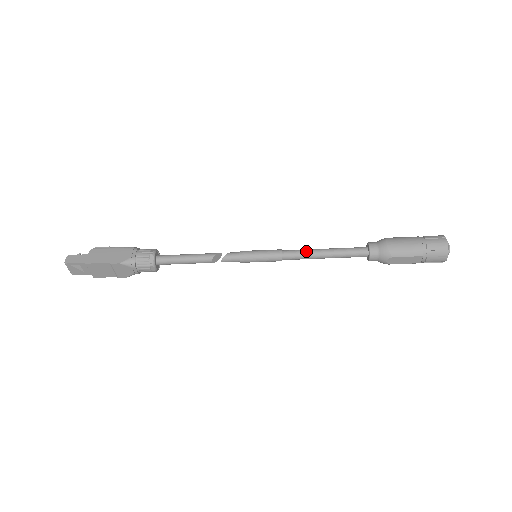
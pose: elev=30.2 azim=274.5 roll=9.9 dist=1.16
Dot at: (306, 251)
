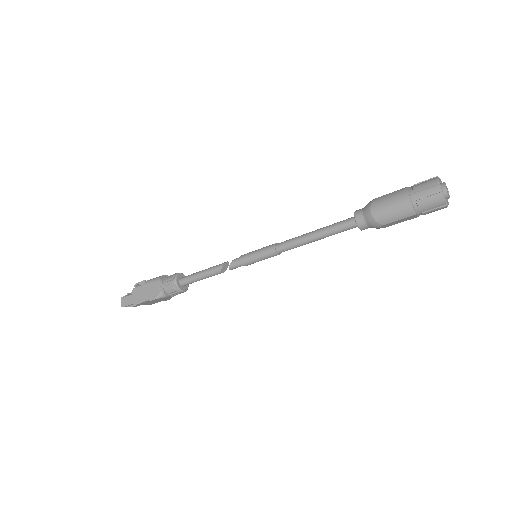
Dot at: (296, 241)
